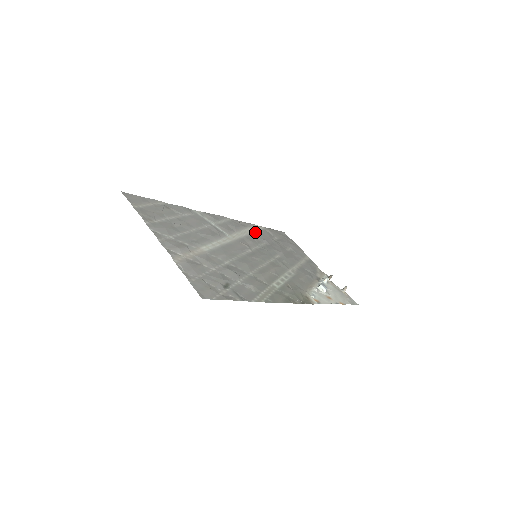
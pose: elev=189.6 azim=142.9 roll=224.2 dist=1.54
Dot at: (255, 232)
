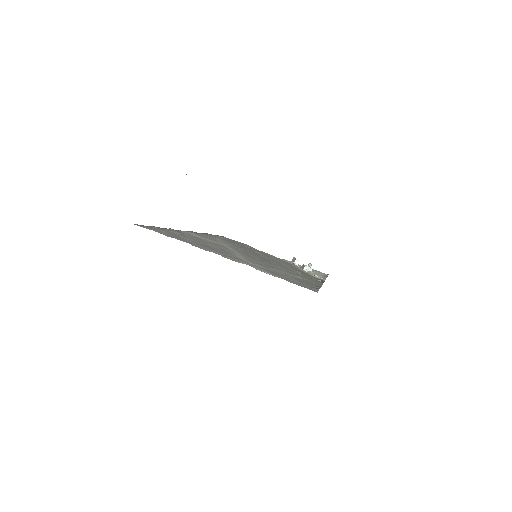
Dot at: (220, 239)
